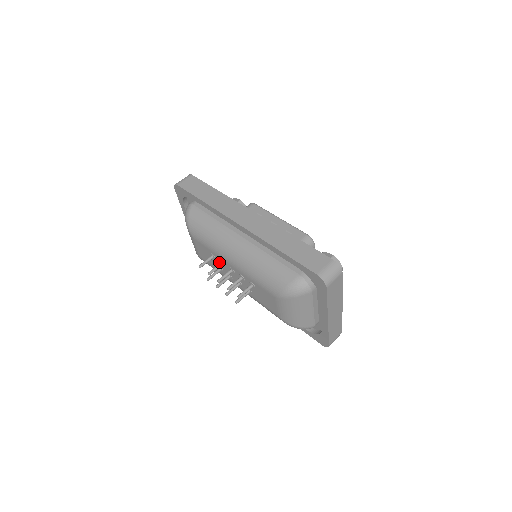
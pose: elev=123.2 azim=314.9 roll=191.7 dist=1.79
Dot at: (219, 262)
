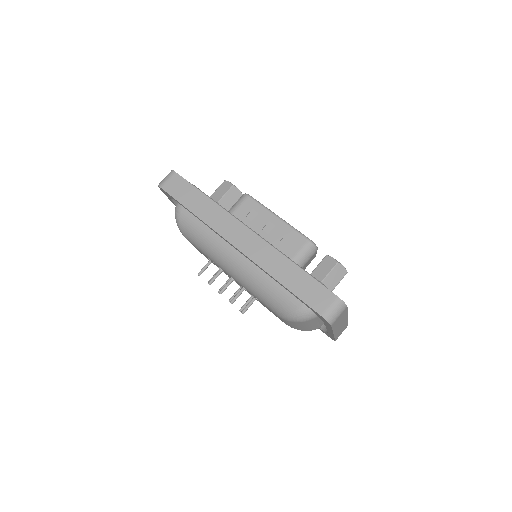
Dot at: occluded
